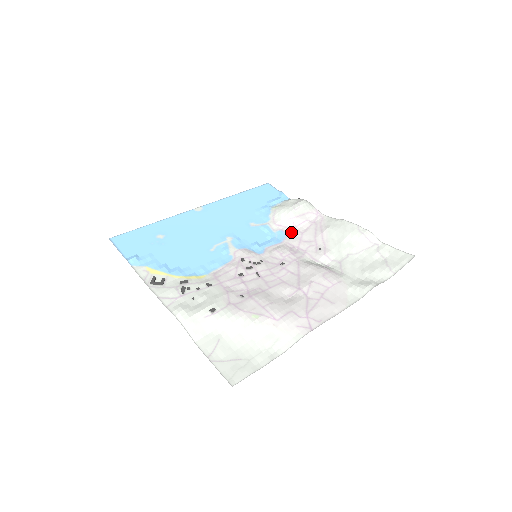
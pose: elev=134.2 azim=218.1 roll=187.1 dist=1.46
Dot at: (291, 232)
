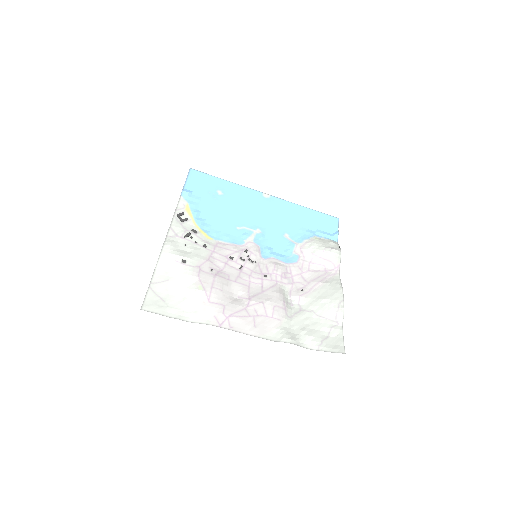
Dot at: (303, 263)
